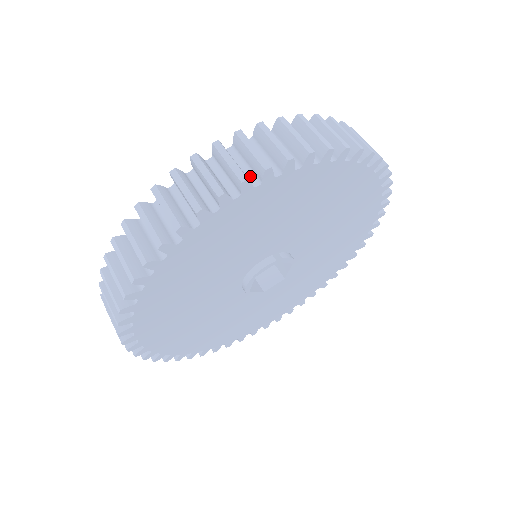
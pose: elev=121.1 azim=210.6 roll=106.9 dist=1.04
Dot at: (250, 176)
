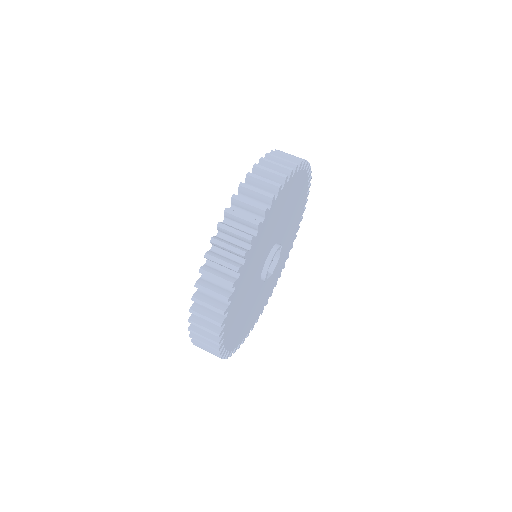
Dot at: occluded
